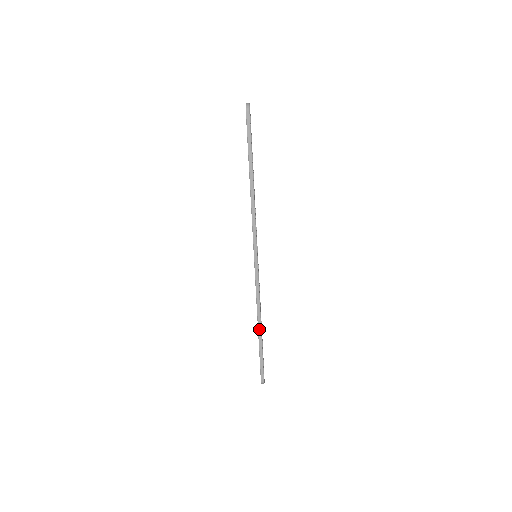
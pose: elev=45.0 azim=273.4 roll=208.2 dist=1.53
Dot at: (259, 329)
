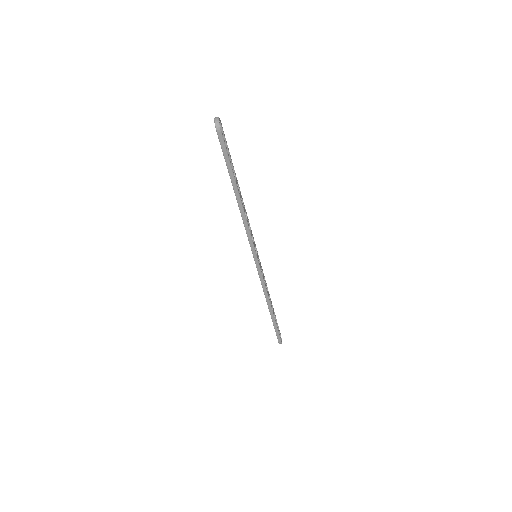
Dot at: (270, 311)
